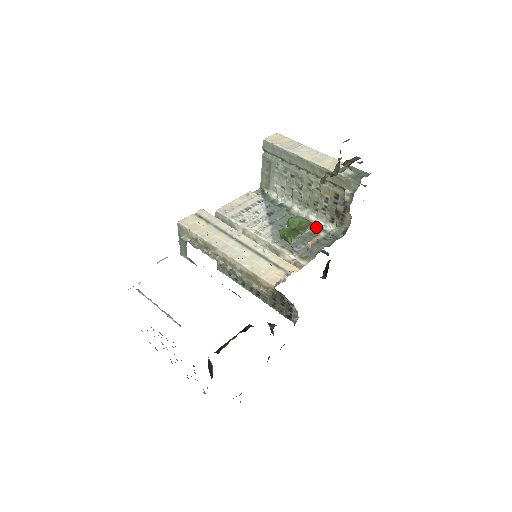
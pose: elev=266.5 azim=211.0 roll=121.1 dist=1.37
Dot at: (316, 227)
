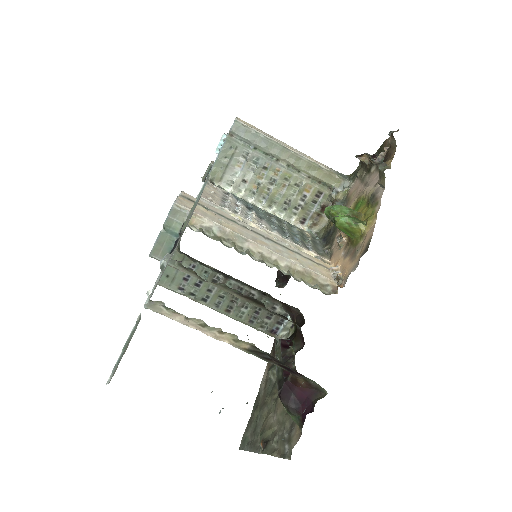
Dot at: occluded
